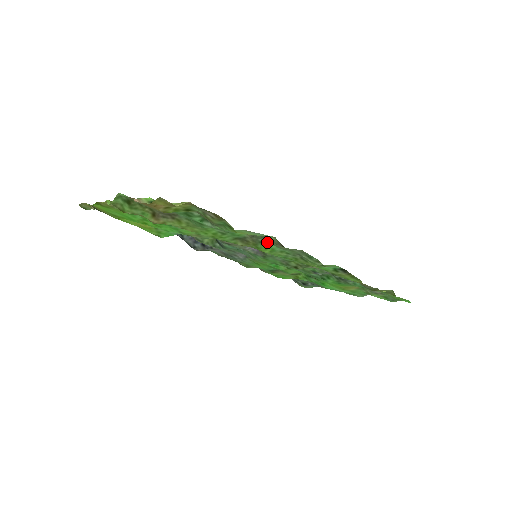
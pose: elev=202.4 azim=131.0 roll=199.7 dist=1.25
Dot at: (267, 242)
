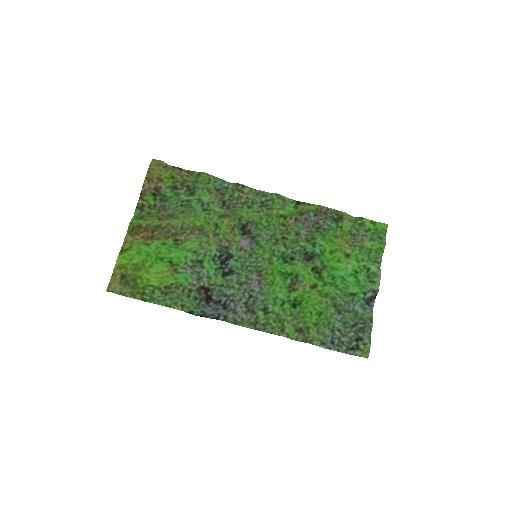
Dot at: (238, 208)
